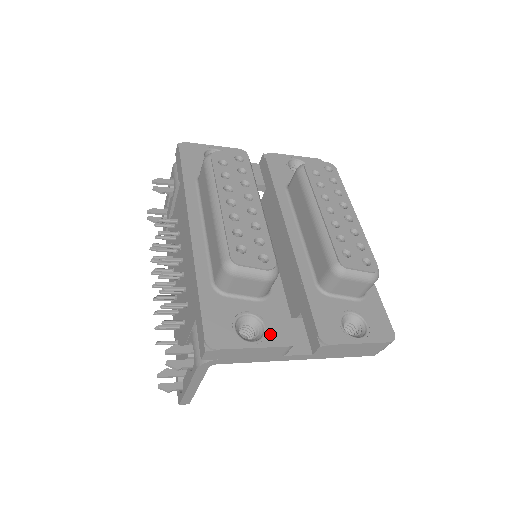
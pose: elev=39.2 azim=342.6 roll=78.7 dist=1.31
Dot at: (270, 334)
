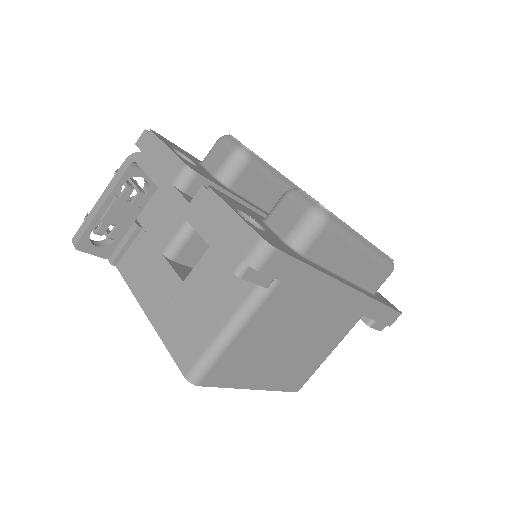
Dot at: (187, 162)
